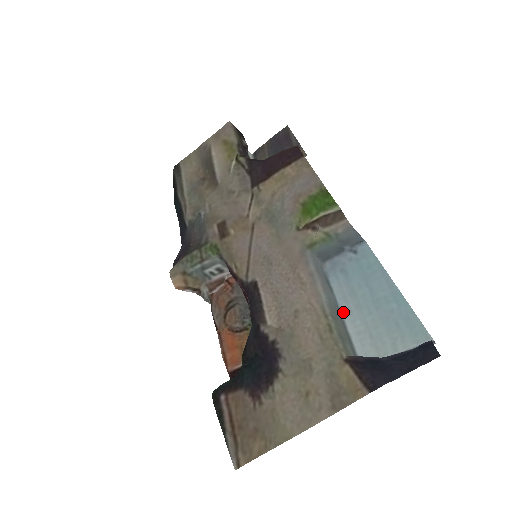
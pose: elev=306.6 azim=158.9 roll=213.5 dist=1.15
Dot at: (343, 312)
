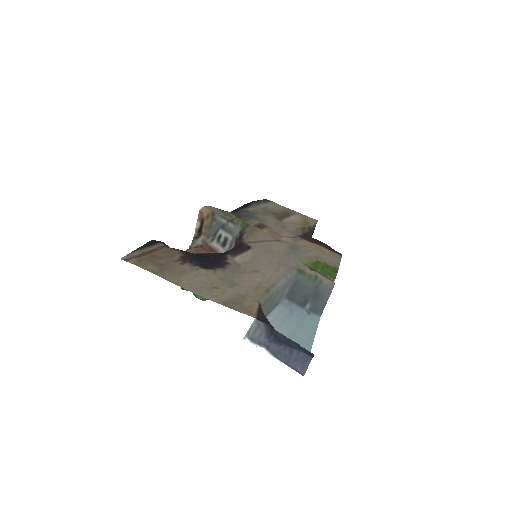
Dot at: occluded
